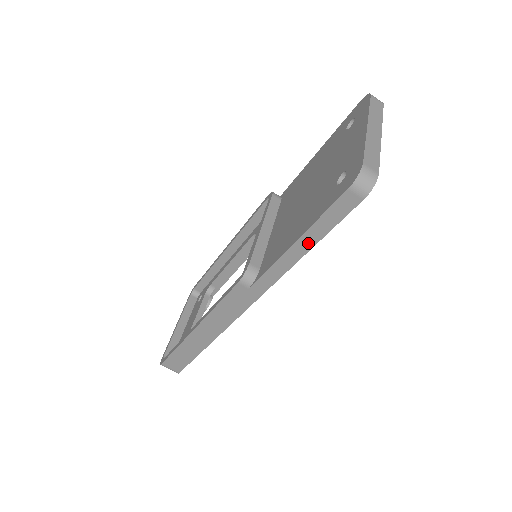
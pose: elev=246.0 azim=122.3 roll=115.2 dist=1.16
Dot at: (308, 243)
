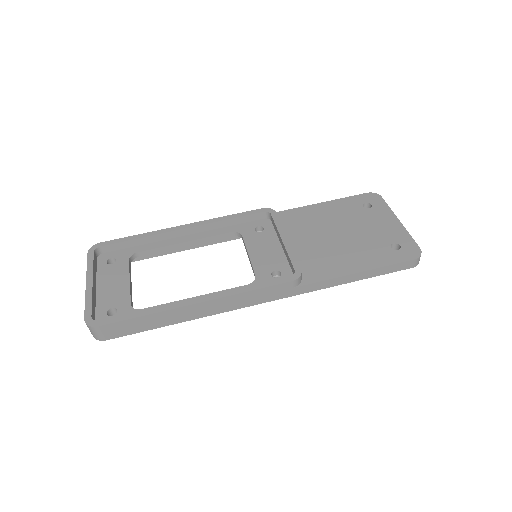
Dot at: (364, 276)
